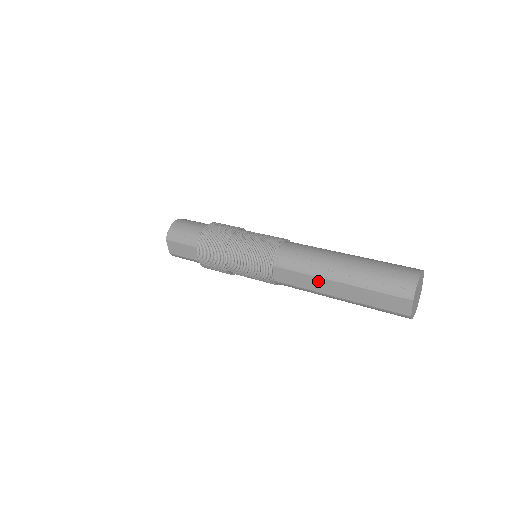
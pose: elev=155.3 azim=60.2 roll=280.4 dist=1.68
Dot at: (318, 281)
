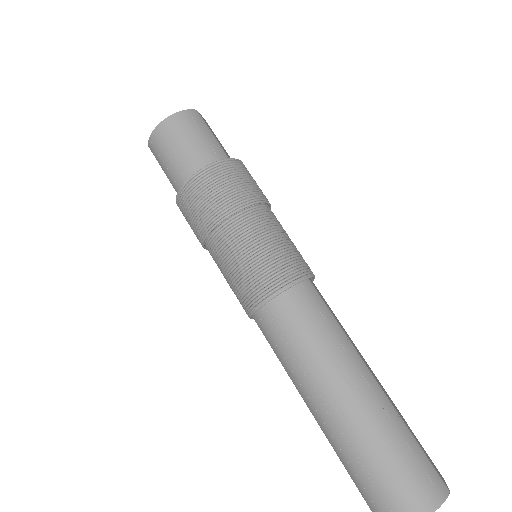
Dot at: occluded
